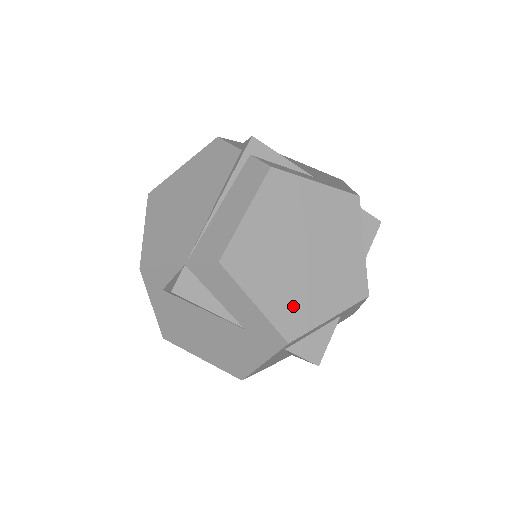
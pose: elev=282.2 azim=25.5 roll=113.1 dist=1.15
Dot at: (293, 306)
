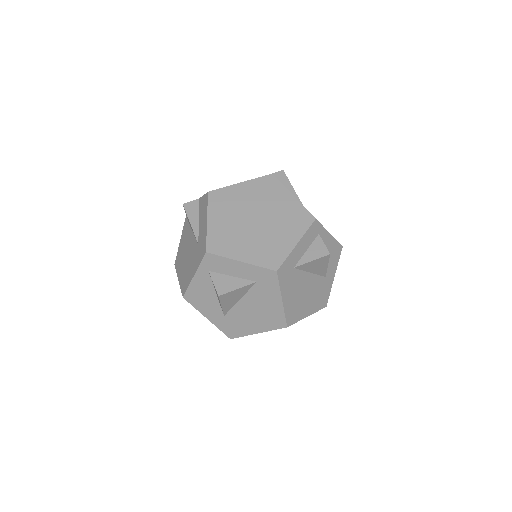
Dot at: (226, 238)
